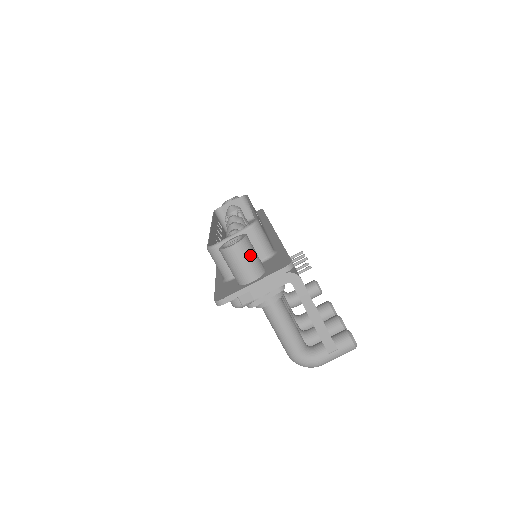
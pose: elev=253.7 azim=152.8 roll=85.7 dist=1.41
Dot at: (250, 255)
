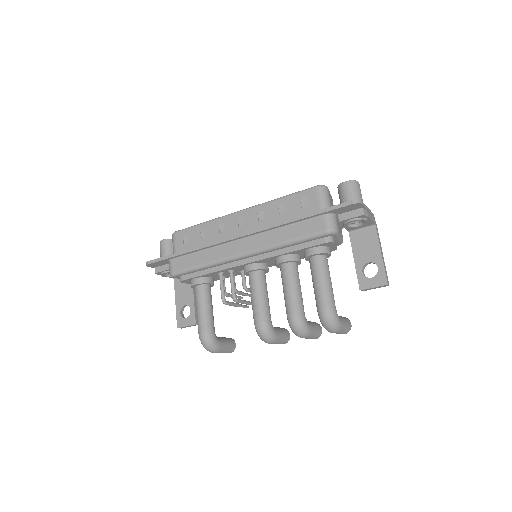
Dot at: occluded
